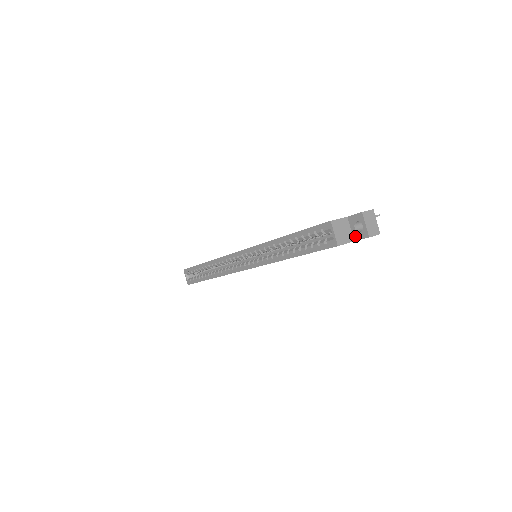
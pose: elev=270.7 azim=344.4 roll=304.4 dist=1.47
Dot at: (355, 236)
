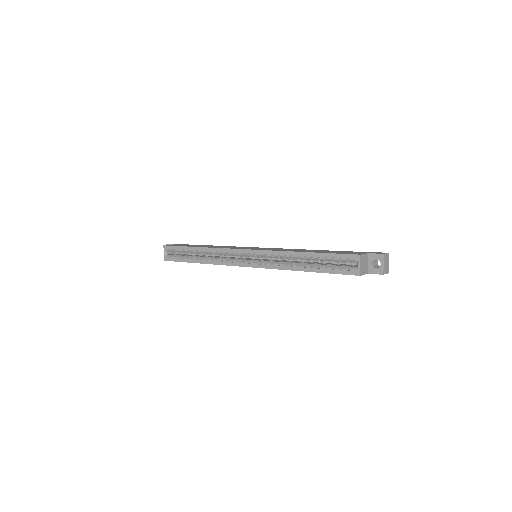
Dot at: (370, 270)
